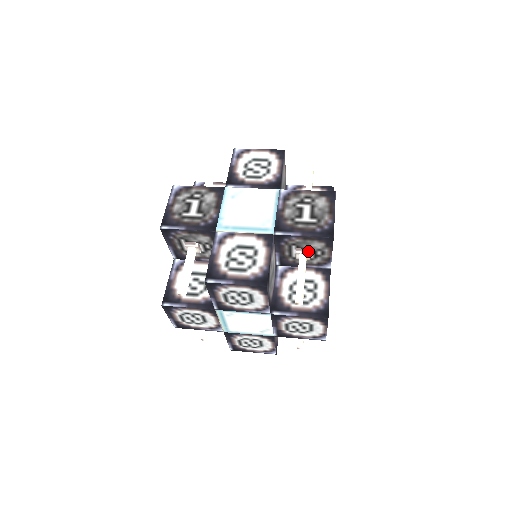
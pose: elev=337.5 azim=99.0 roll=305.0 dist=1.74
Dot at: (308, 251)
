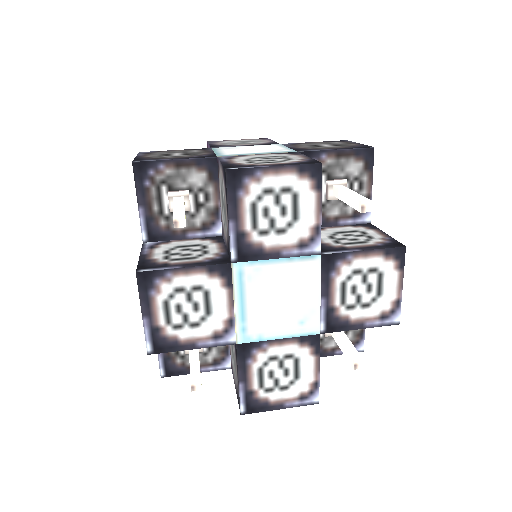
Dot at: (343, 179)
